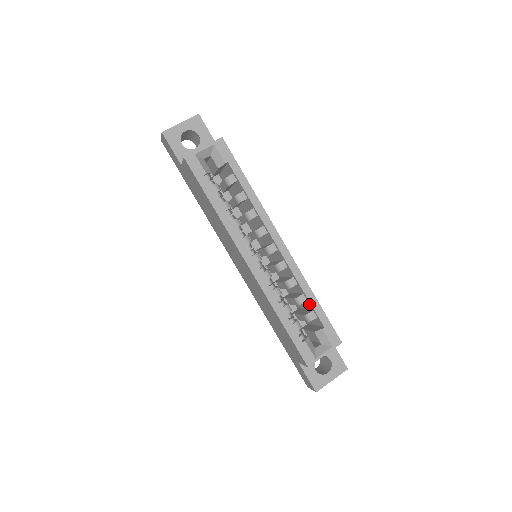
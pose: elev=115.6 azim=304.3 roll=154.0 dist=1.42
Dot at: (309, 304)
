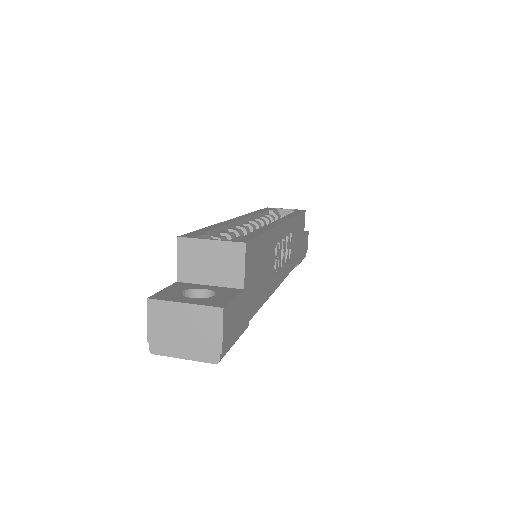
Dot at: occluded
